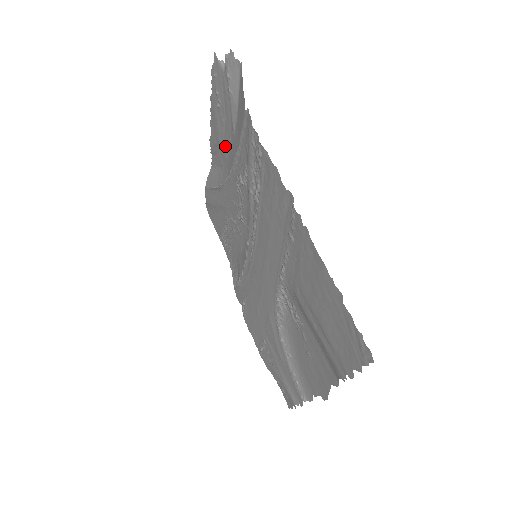
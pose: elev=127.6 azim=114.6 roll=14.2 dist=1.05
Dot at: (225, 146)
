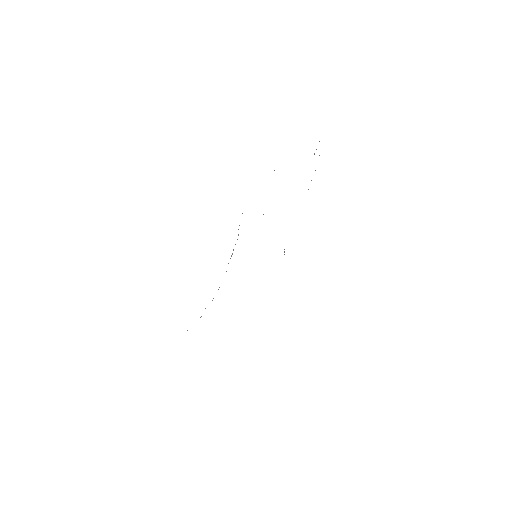
Dot at: occluded
